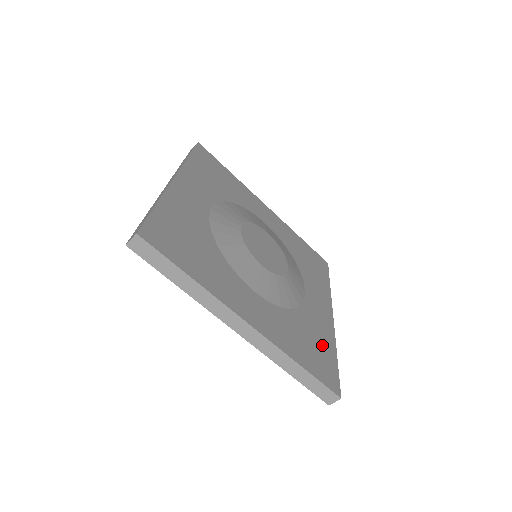
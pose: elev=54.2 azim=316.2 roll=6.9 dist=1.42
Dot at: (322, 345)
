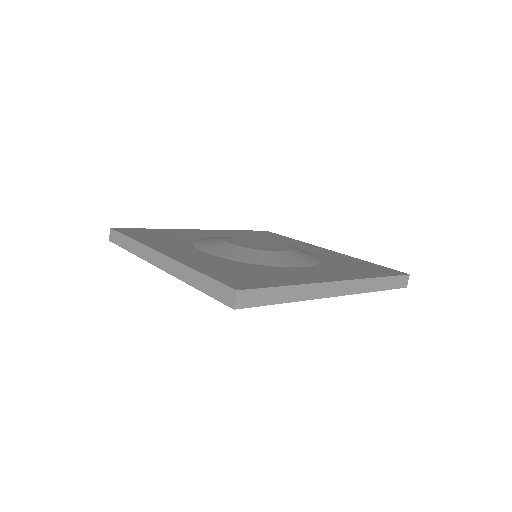
Dot at: (357, 263)
